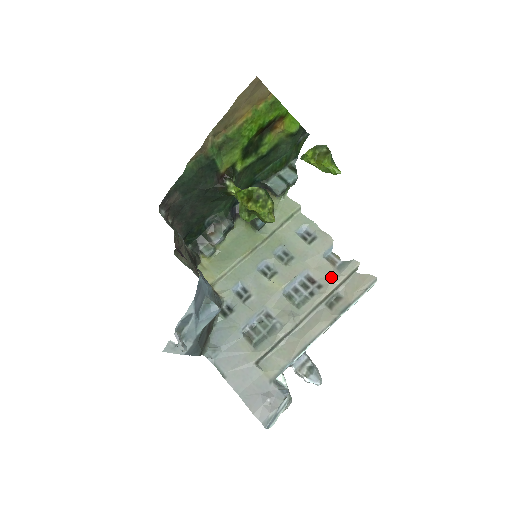
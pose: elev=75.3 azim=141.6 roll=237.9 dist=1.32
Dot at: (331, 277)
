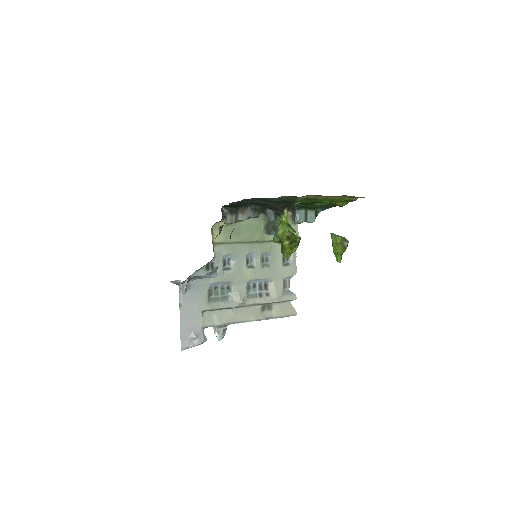
Dot at: (278, 295)
